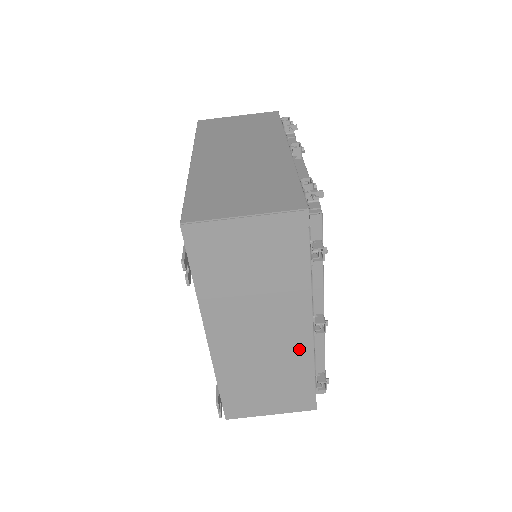
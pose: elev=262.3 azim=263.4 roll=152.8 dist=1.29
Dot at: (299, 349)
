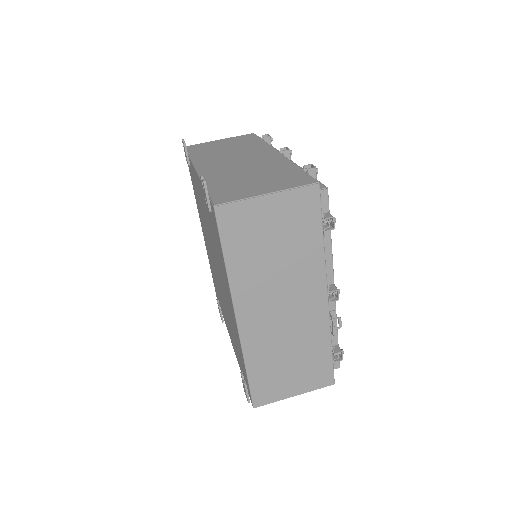
Dot at: (274, 160)
